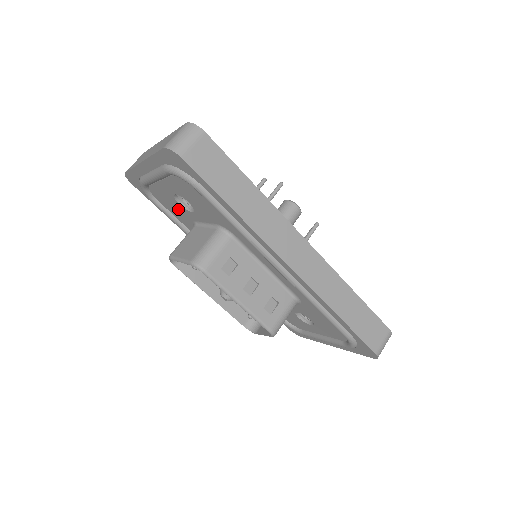
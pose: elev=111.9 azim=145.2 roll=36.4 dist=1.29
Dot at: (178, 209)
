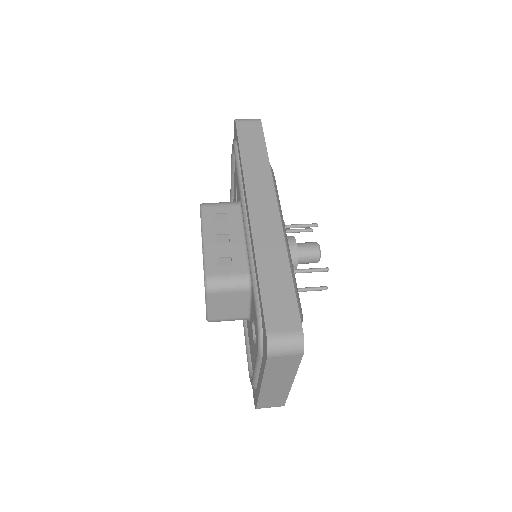
Dot at: occluded
